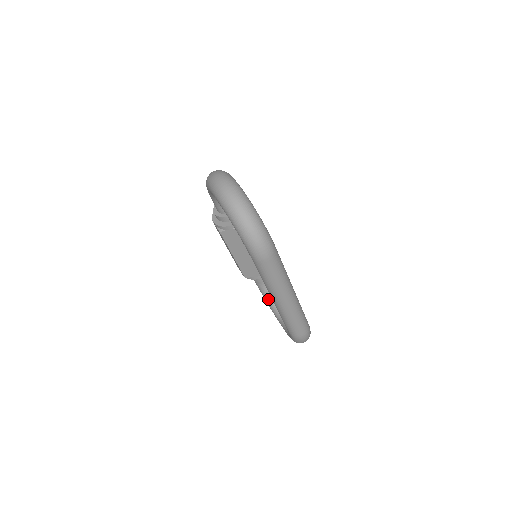
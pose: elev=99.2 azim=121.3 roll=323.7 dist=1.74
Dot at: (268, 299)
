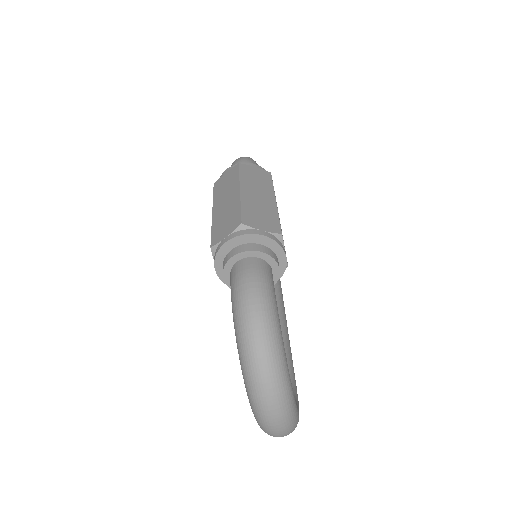
Dot at: occluded
